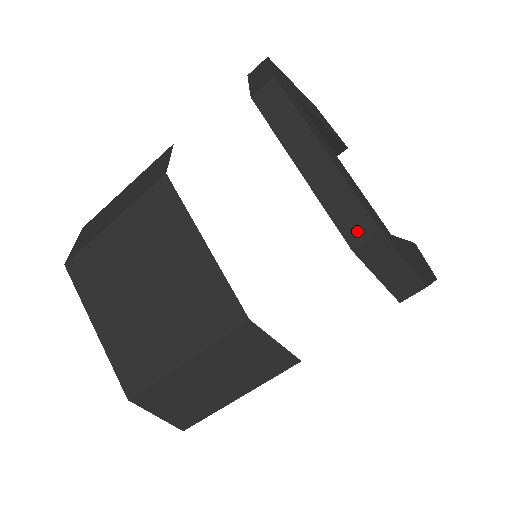
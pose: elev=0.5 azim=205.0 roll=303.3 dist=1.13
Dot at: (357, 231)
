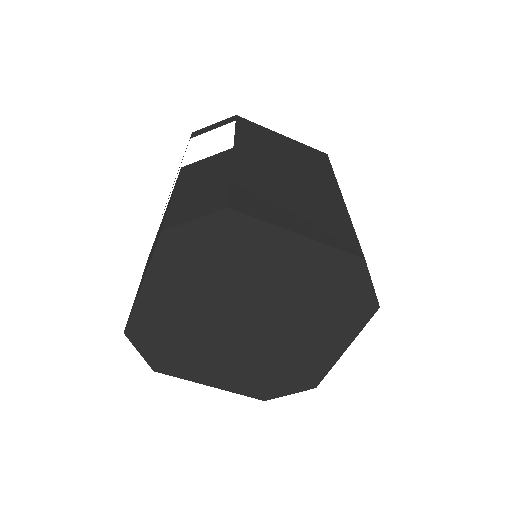
Dot at: occluded
